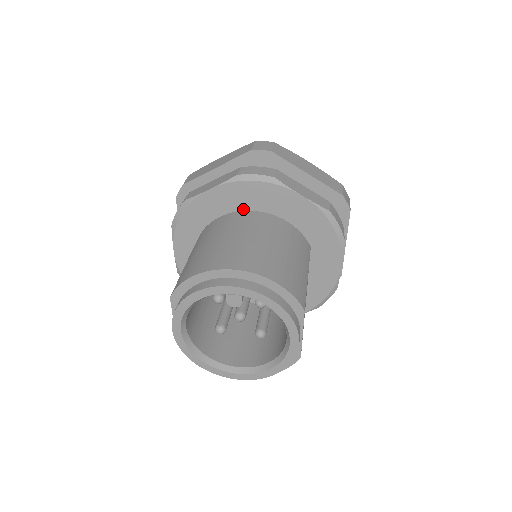
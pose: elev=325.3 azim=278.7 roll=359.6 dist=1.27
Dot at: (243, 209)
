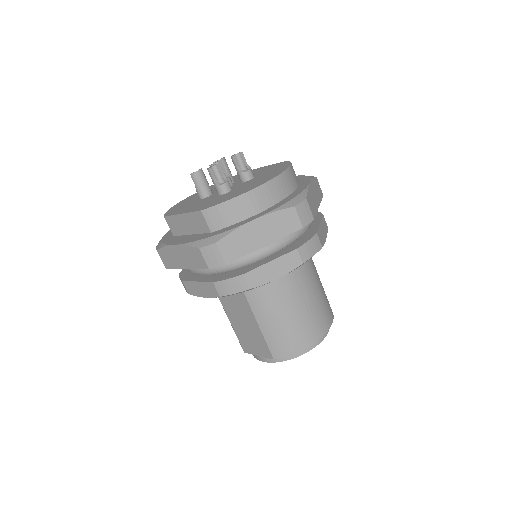
Dot at: occluded
